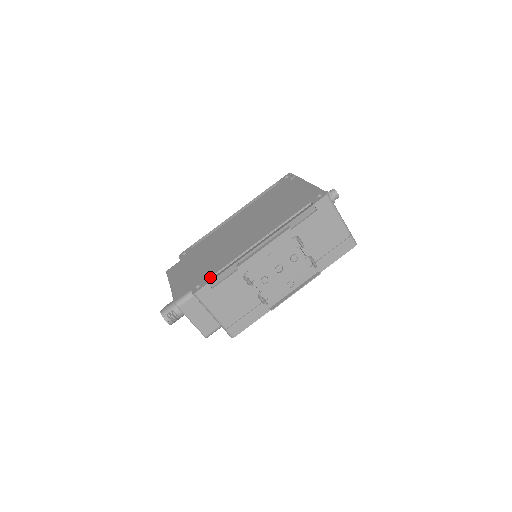
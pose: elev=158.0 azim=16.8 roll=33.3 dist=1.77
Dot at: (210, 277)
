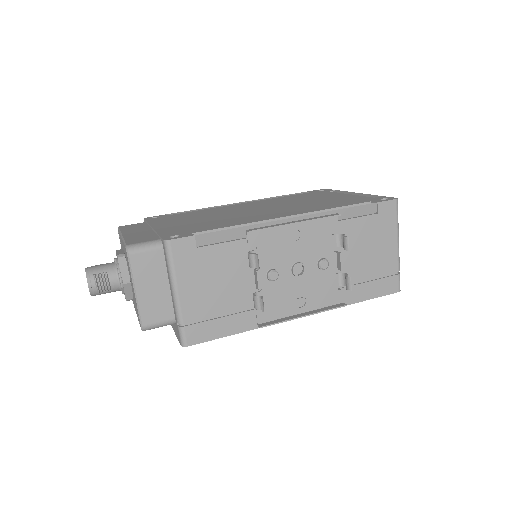
Dot at: (199, 231)
